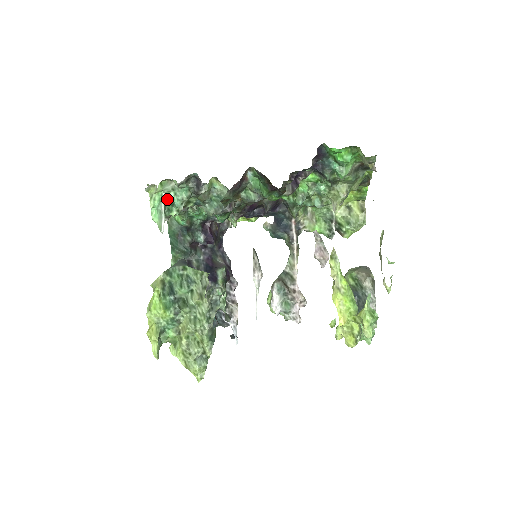
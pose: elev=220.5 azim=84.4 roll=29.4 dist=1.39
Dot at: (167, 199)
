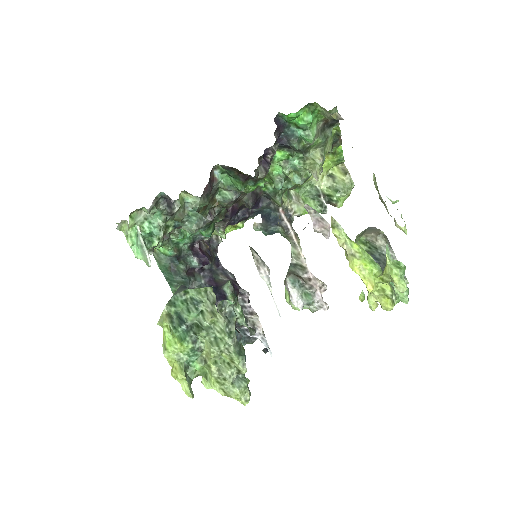
Dot at: (143, 231)
